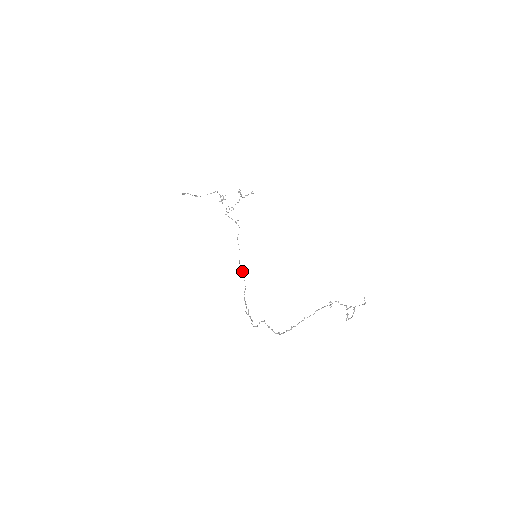
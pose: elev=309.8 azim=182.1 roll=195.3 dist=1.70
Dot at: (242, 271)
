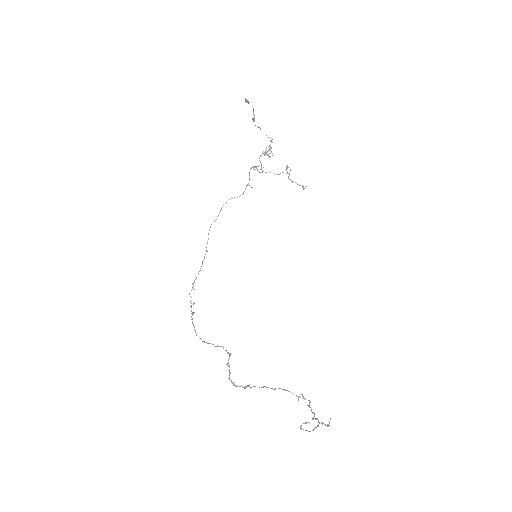
Dot at: occluded
